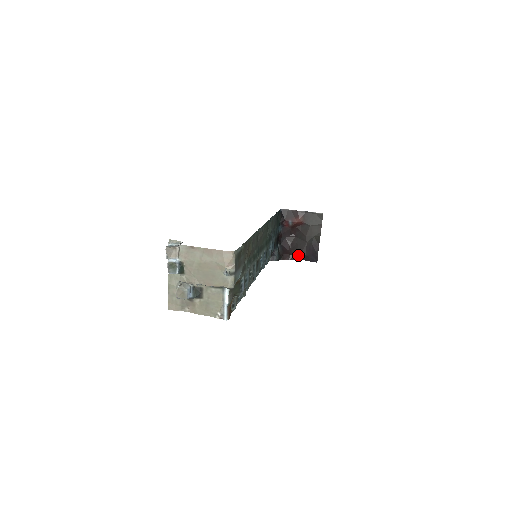
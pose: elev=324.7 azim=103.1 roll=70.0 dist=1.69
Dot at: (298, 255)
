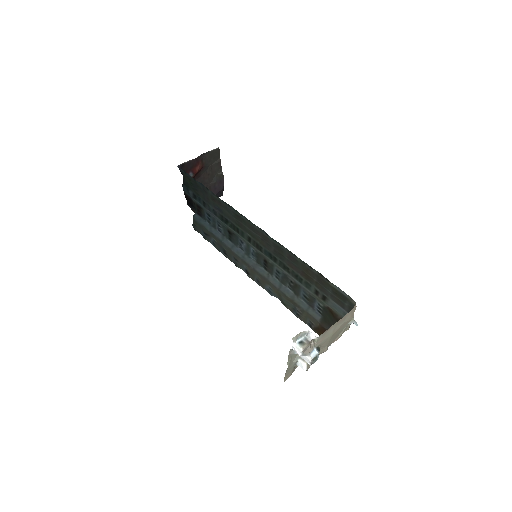
Dot at: occluded
